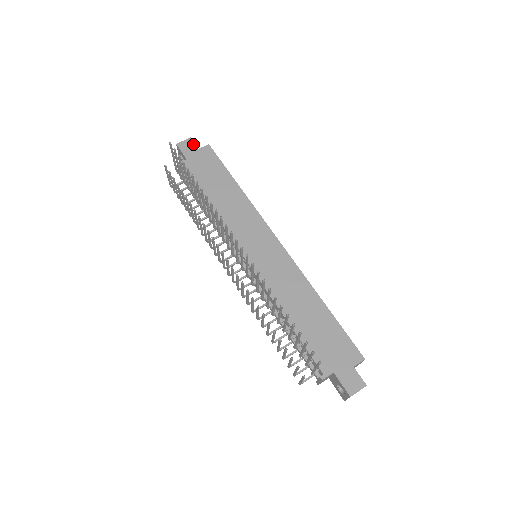
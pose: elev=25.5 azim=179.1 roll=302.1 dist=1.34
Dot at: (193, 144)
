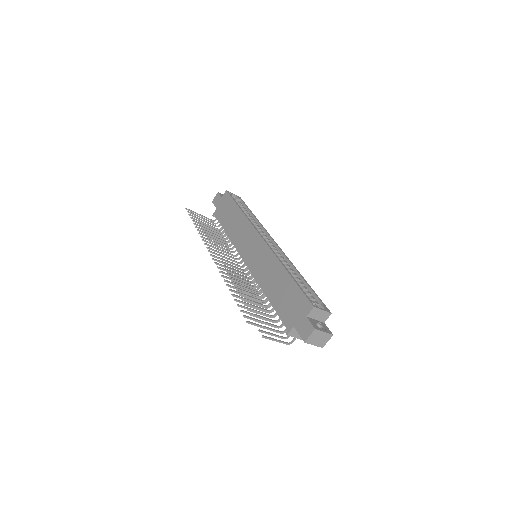
Dot at: (219, 196)
